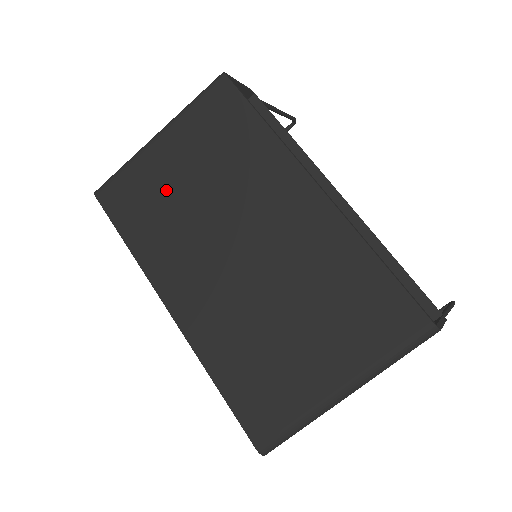
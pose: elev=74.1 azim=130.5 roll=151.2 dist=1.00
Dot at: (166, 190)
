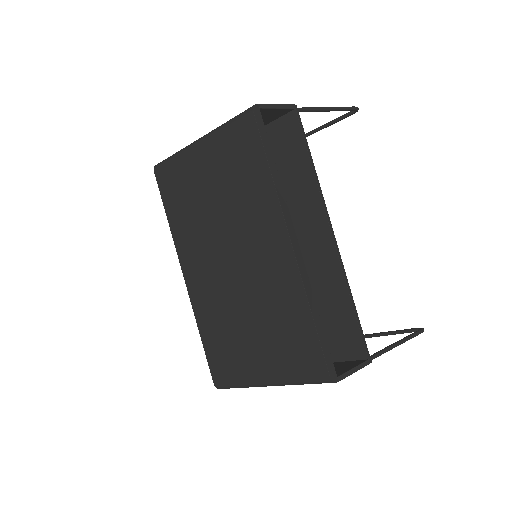
Dot at: (196, 191)
